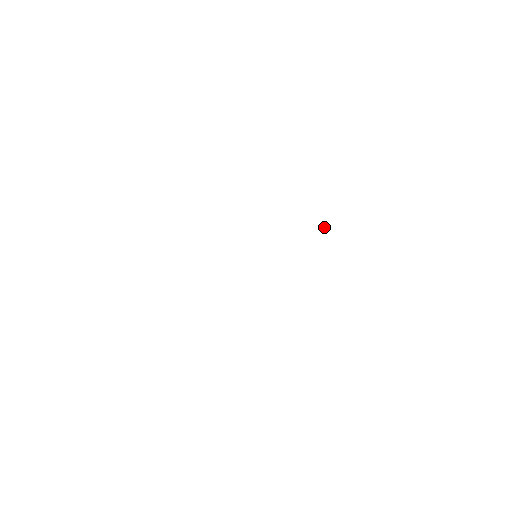
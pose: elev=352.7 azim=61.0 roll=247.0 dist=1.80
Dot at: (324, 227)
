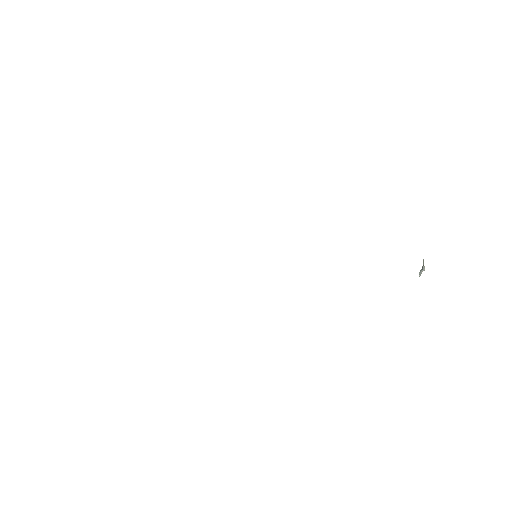
Dot at: occluded
